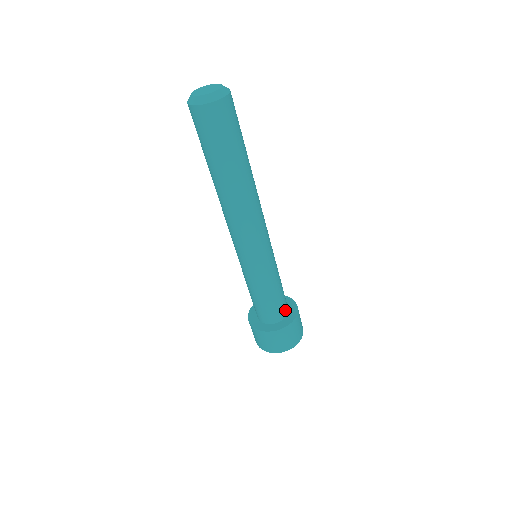
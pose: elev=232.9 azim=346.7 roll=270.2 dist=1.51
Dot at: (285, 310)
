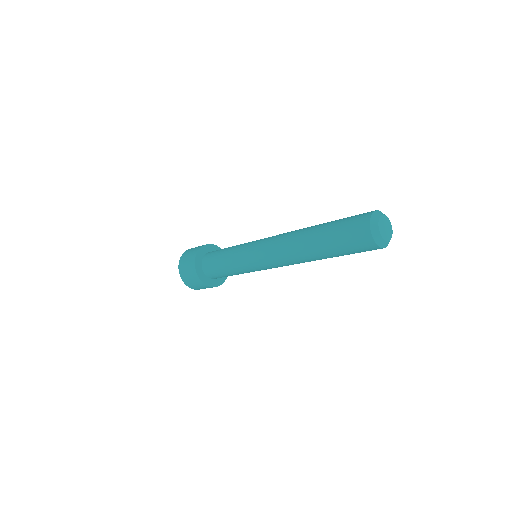
Dot at: occluded
